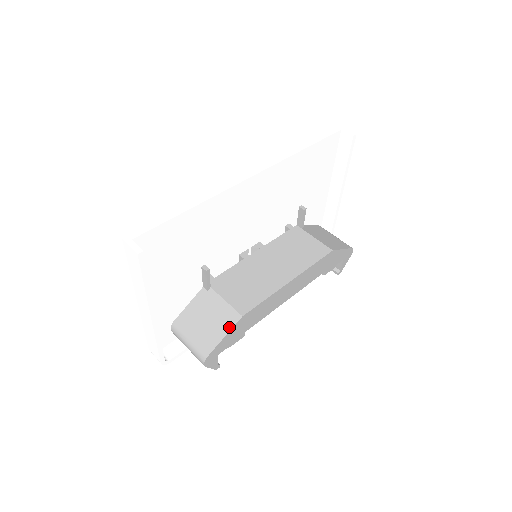
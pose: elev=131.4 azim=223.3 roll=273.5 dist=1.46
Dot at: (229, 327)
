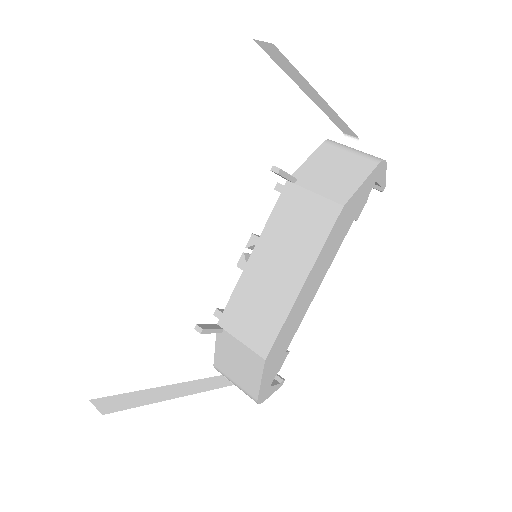
Dot at: (259, 372)
